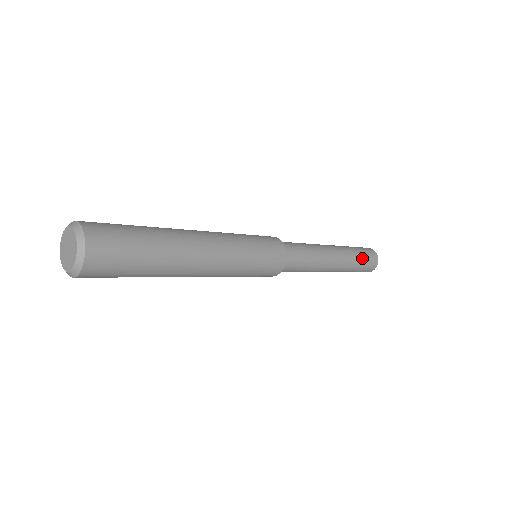
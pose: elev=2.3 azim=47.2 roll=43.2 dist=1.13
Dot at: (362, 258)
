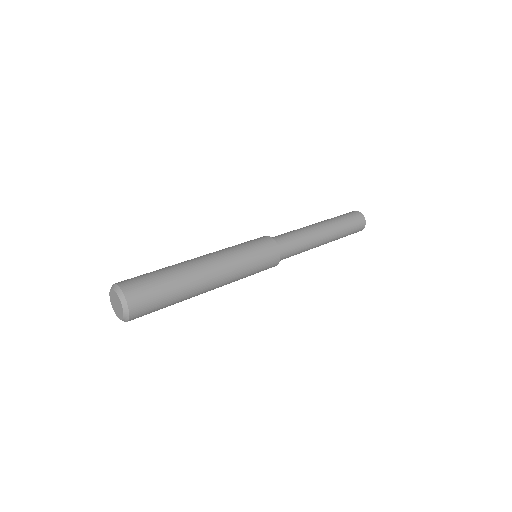
Dot at: (347, 235)
